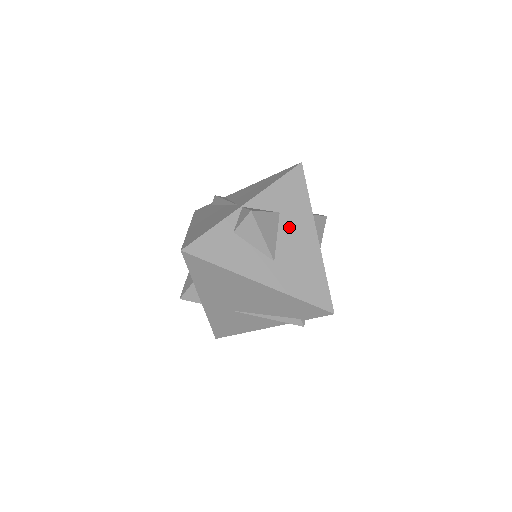
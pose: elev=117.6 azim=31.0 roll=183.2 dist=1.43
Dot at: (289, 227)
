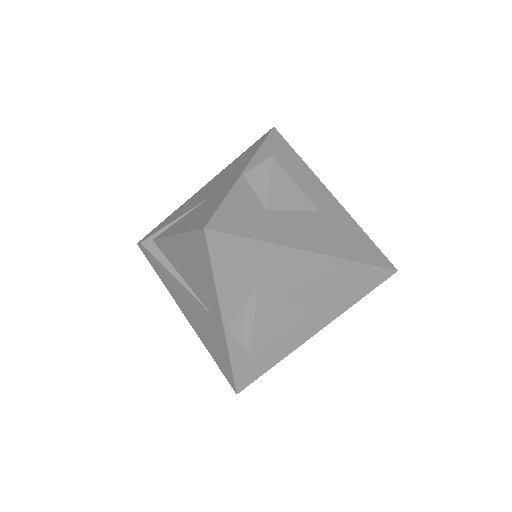
Dot at: (281, 284)
